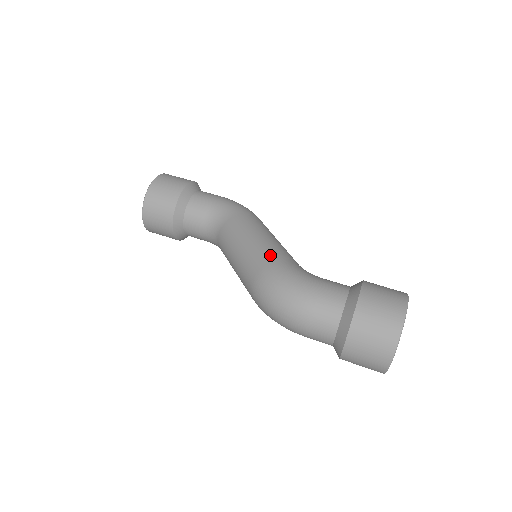
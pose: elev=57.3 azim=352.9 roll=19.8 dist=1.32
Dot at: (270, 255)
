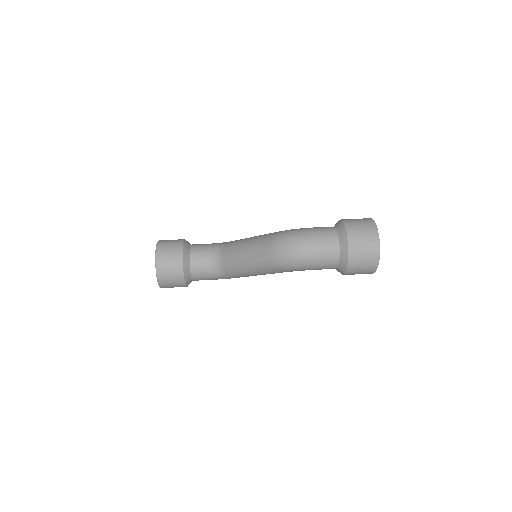
Dot at: occluded
